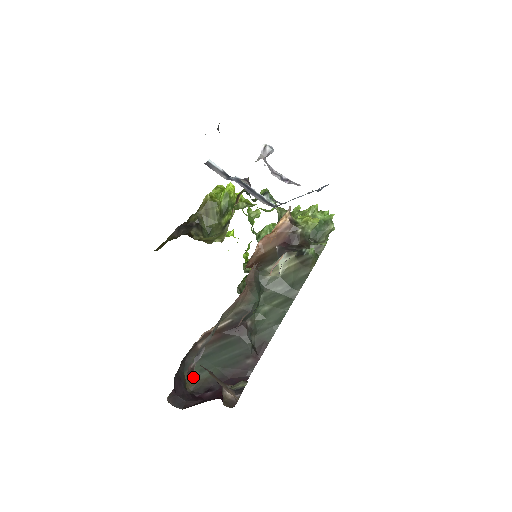
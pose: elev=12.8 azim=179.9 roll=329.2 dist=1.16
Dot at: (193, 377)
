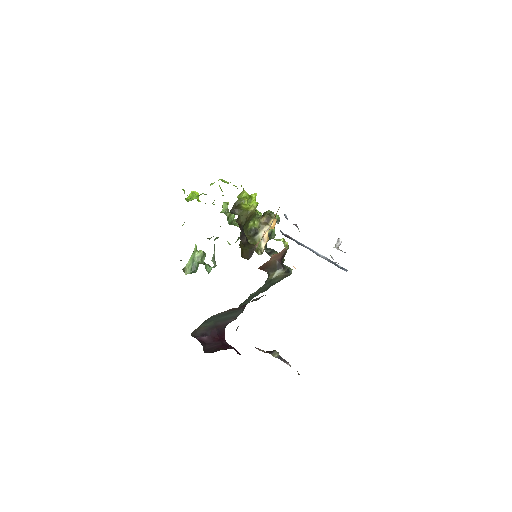
Dot at: occluded
